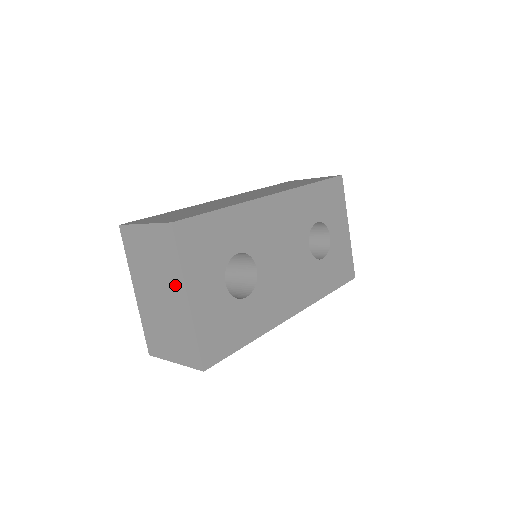
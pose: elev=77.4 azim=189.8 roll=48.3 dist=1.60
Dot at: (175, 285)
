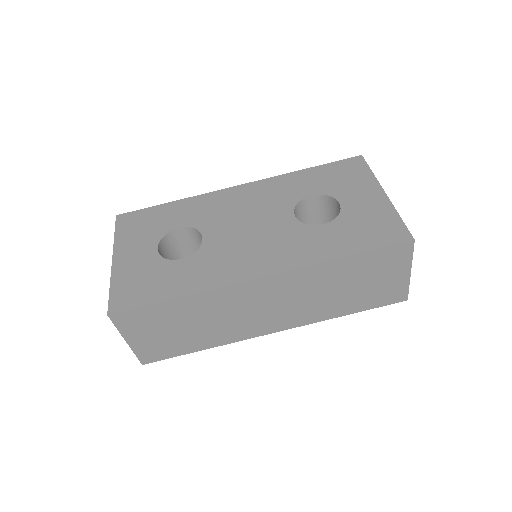
Dot at: occluded
